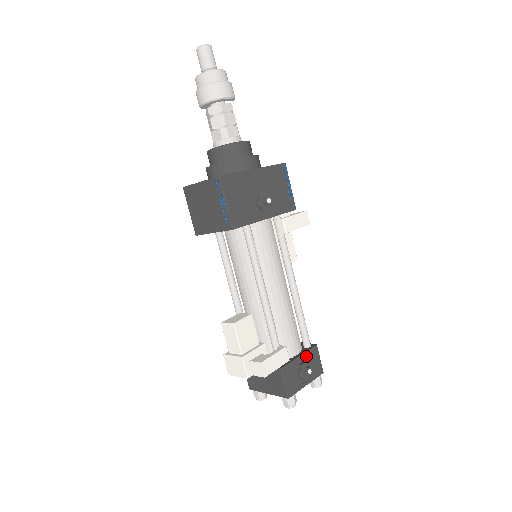
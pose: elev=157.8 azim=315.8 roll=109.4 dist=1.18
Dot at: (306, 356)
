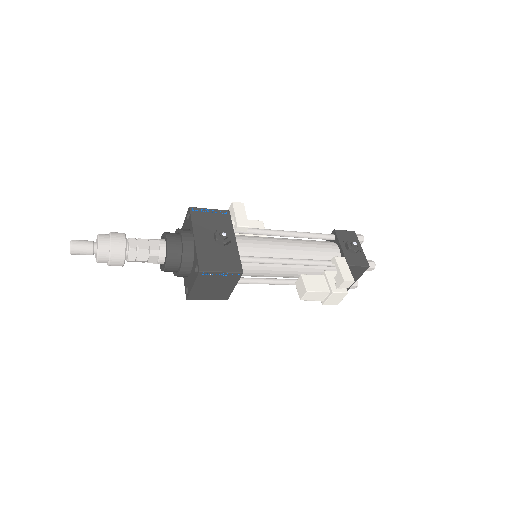
Dot at: (342, 242)
